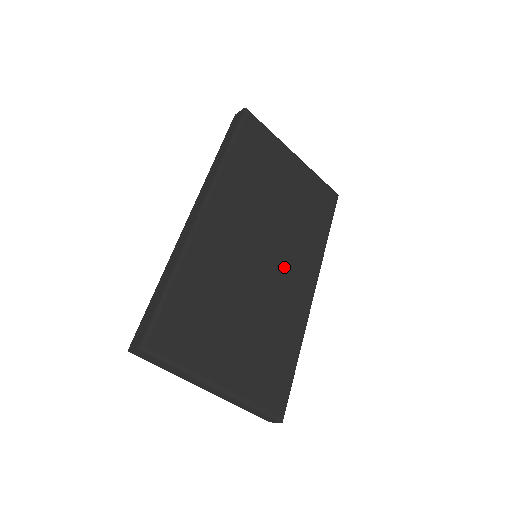
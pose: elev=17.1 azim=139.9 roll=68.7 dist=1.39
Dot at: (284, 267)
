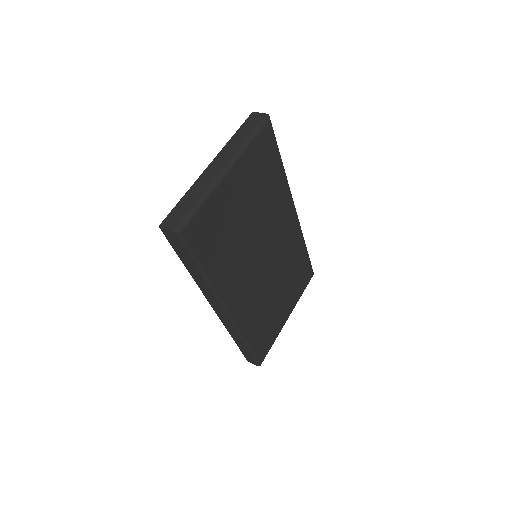
Dot at: (277, 240)
